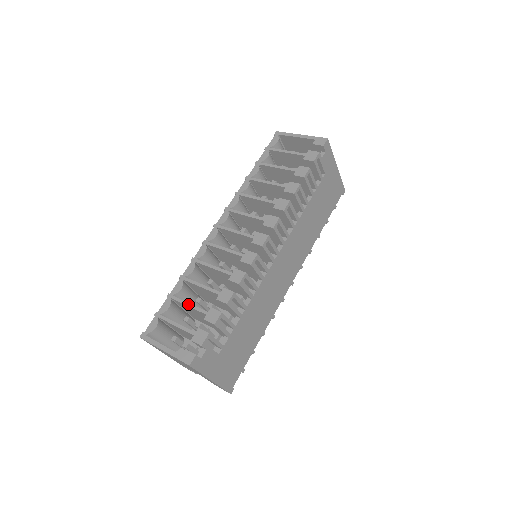
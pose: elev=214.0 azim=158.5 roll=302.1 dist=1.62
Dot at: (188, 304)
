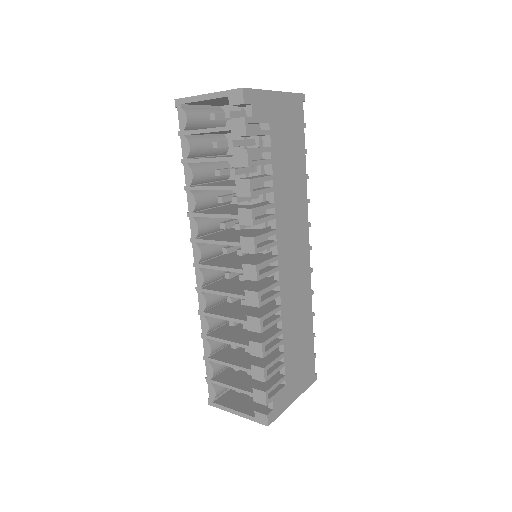
Dot at: (227, 365)
